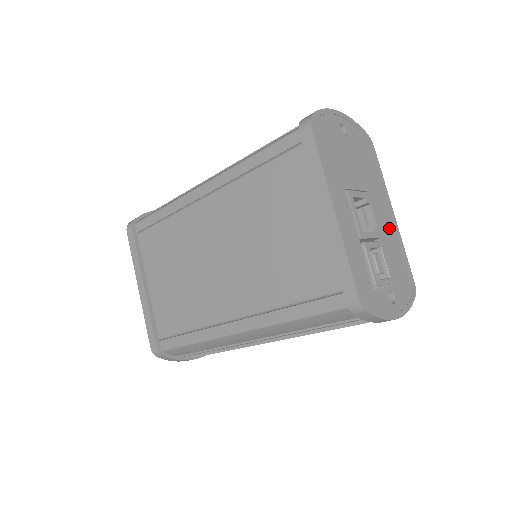
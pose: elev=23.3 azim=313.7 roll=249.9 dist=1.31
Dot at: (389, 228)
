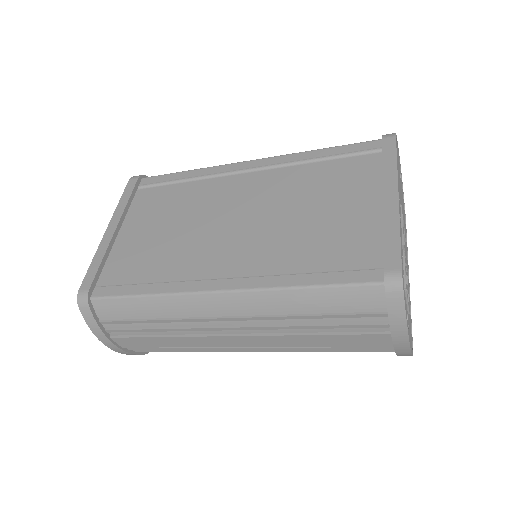
Dot at: occluded
